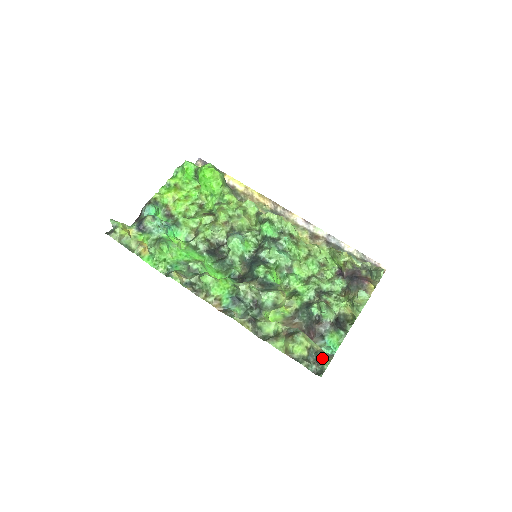
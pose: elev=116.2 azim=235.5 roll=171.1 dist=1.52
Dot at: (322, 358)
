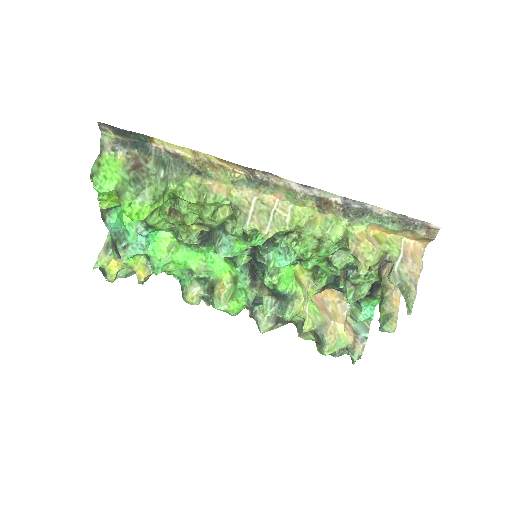
Dot at: (352, 357)
